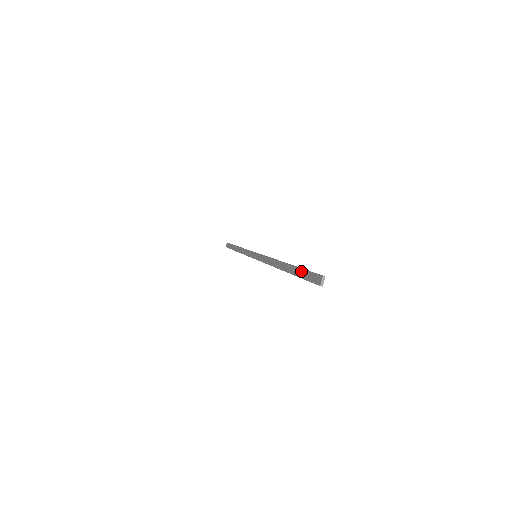
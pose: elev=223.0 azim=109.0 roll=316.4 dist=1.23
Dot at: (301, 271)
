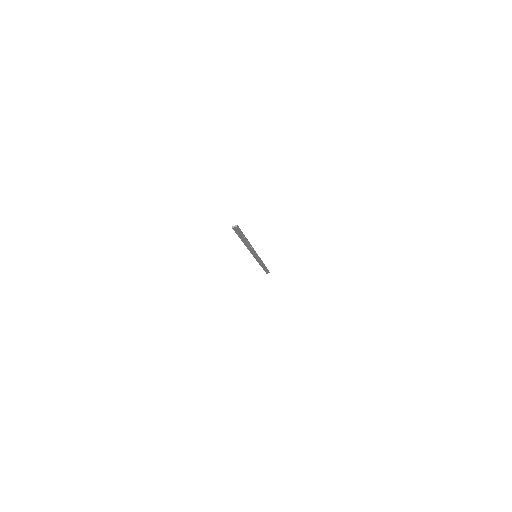
Dot at: (241, 233)
